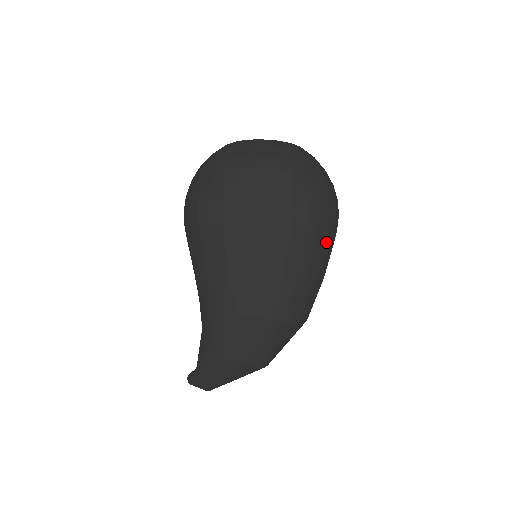
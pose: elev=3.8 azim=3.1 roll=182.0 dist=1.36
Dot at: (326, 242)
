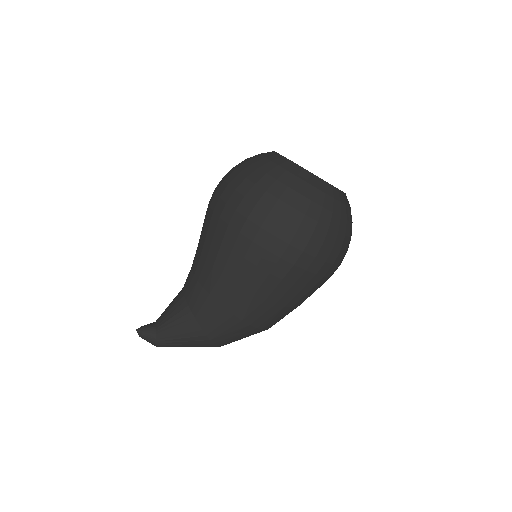
Dot at: occluded
